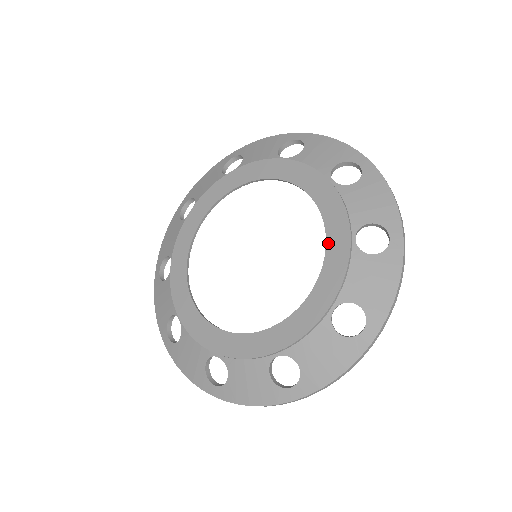
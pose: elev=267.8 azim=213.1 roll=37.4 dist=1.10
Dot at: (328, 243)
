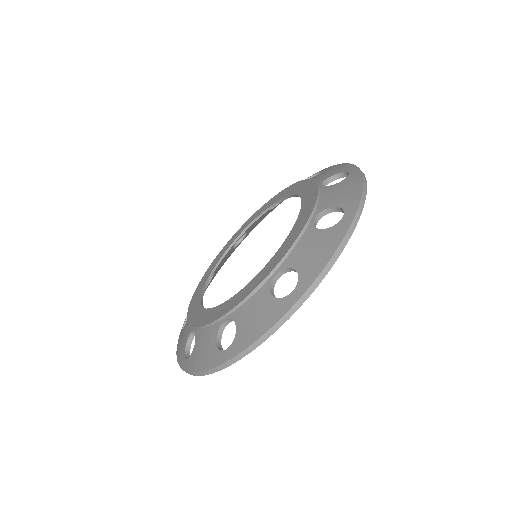
Dot at: (302, 198)
